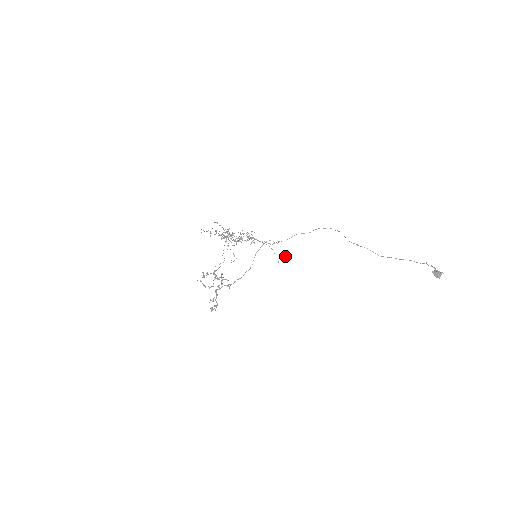
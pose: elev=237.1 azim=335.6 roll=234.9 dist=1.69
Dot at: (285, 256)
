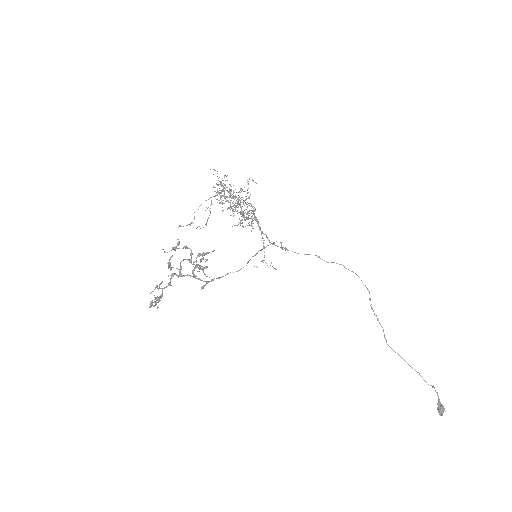
Dot at: (276, 269)
